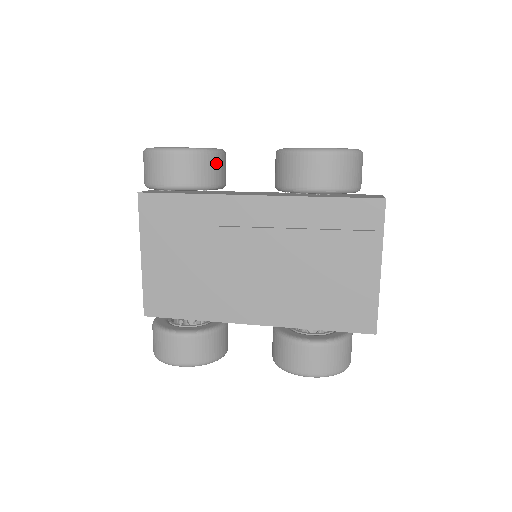
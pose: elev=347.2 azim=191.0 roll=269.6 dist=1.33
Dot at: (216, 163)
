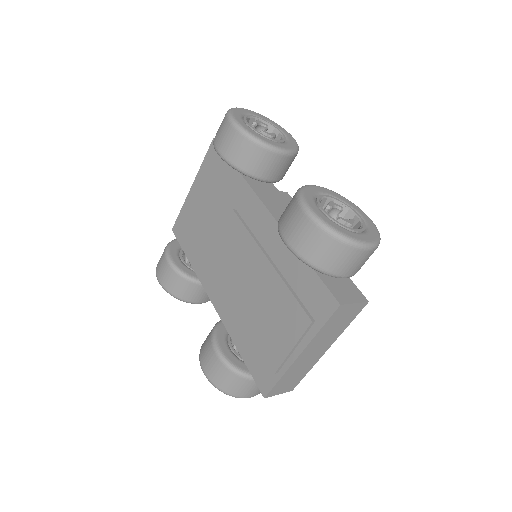
Dot at: (264, 158)
